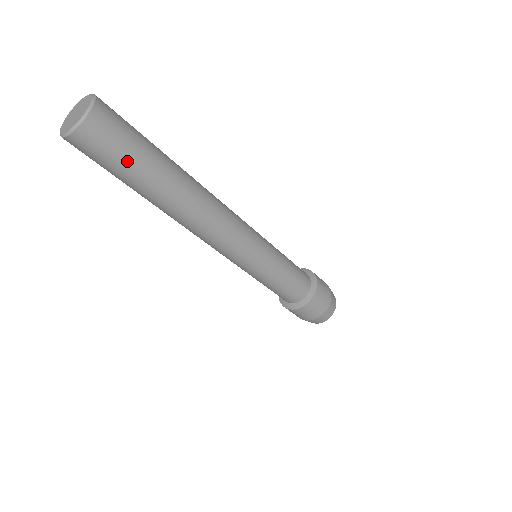
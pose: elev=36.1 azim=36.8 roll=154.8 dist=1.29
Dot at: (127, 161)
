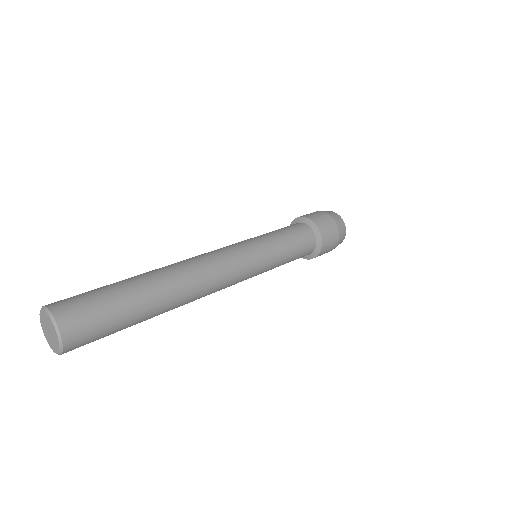
Dot at: occluded
